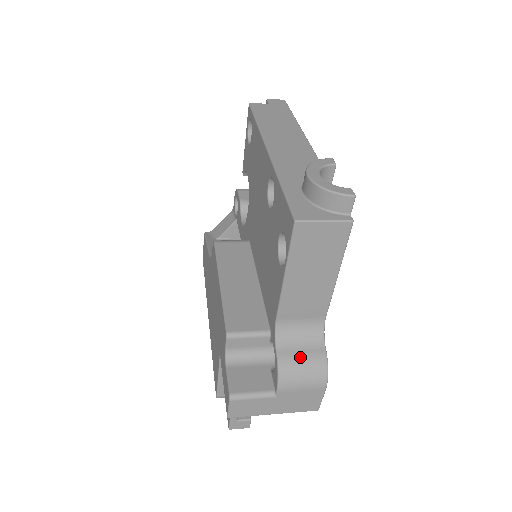
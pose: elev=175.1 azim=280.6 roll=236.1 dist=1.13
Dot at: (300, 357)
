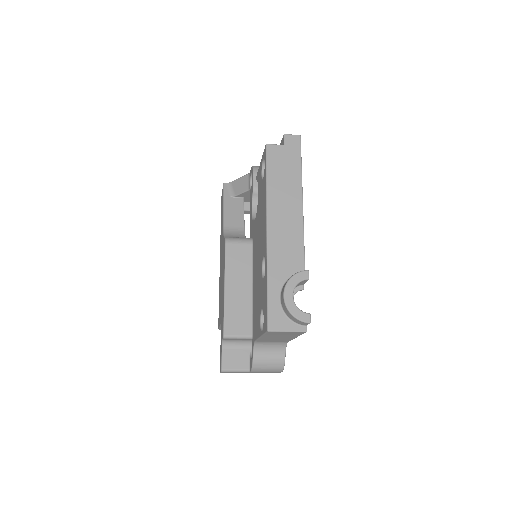
Dot at: (267, 359)
